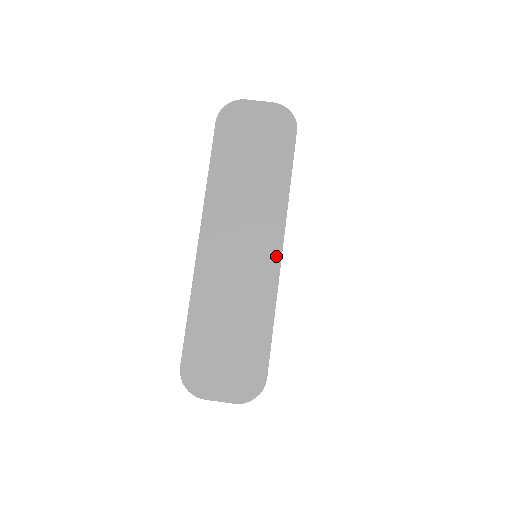
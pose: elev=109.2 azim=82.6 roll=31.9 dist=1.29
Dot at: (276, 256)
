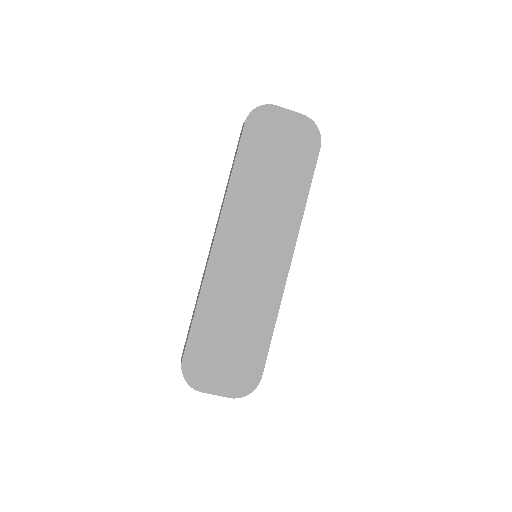
Dot at: (285, 266)
